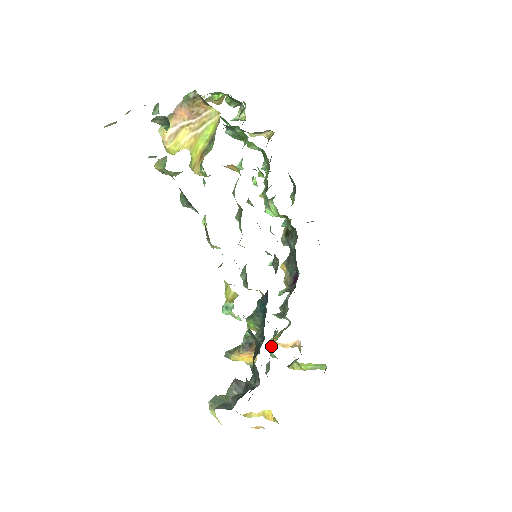
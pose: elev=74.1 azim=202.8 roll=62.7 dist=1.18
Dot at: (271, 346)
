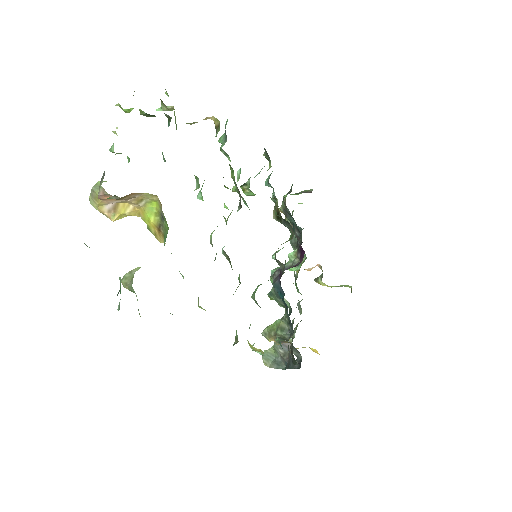
Dot at: (295, 285)
